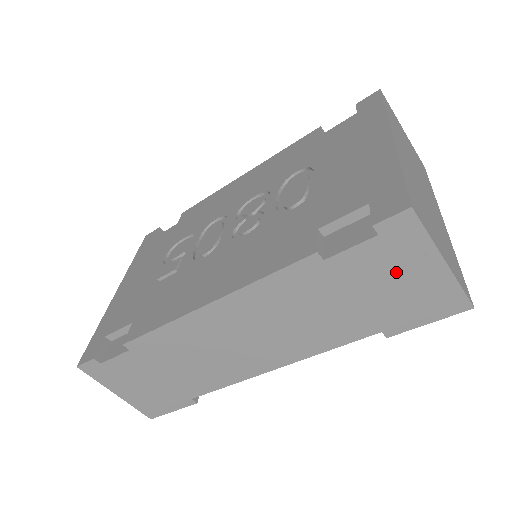
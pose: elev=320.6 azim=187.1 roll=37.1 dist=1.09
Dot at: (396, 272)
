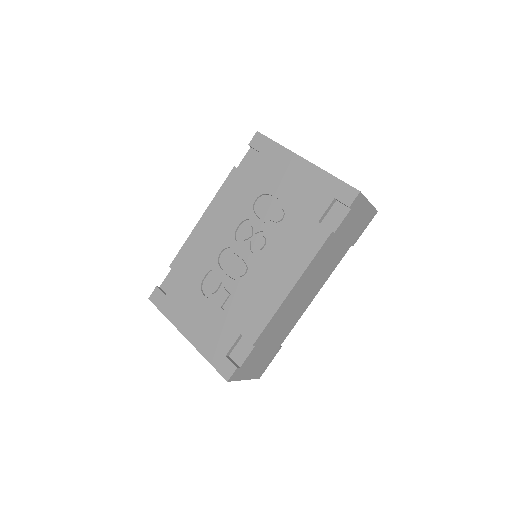
Dot at: (356, 218)
